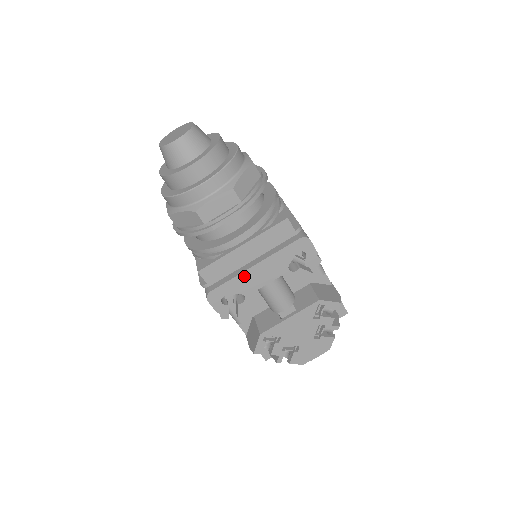
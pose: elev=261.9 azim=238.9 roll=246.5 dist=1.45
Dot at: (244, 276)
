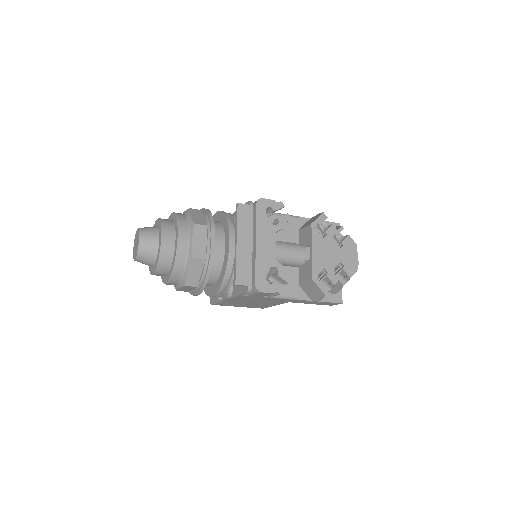
Dot at: (259, 256)
